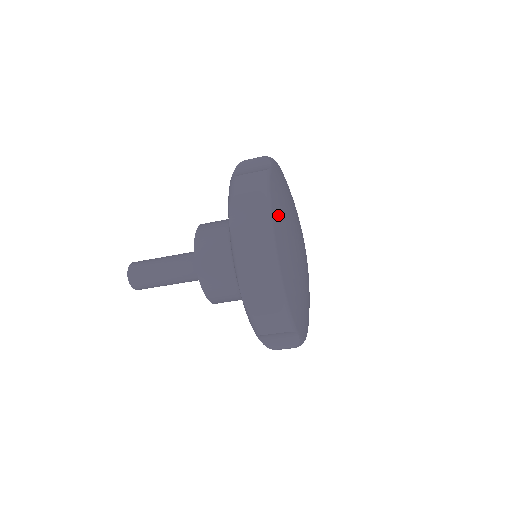
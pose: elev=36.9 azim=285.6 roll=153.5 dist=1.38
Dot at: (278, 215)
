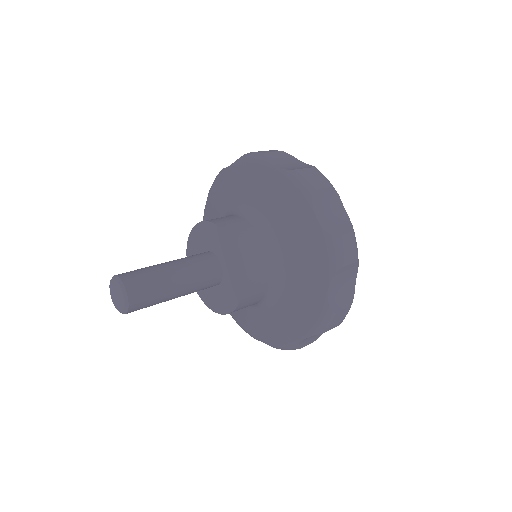
Dot at: occluded
